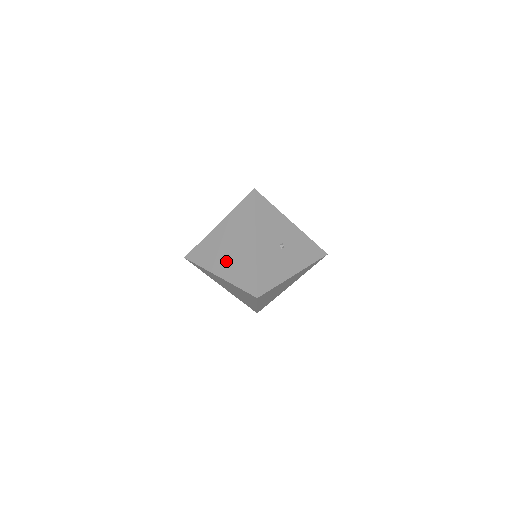
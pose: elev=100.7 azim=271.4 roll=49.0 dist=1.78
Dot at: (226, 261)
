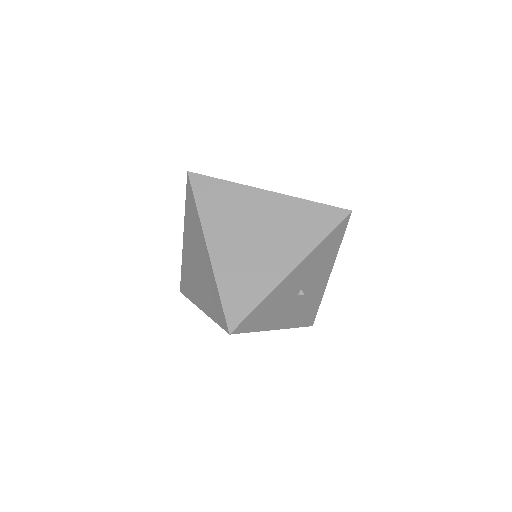
Dot at: (236, 244)
